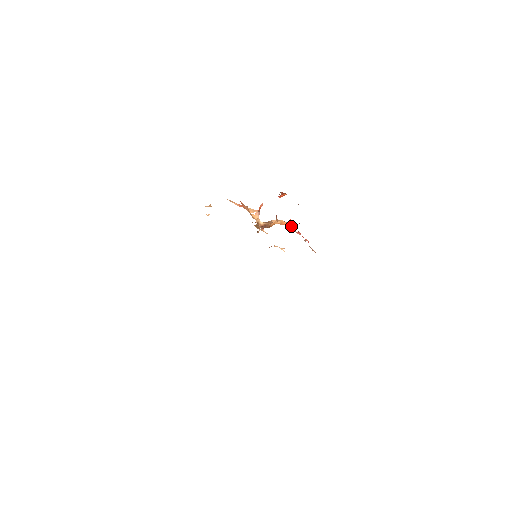
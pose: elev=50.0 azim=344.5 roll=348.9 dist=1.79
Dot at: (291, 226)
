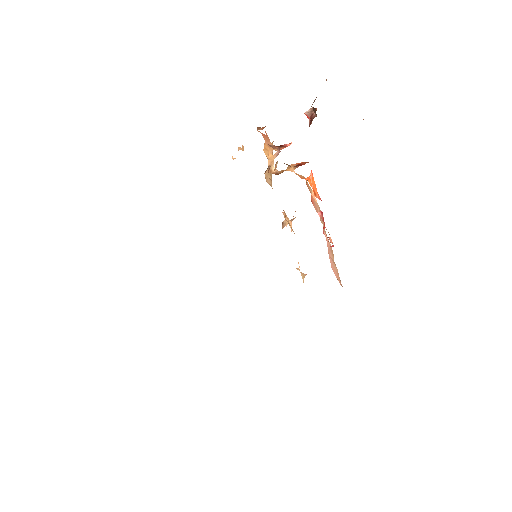
Dot at: (314, 195)
